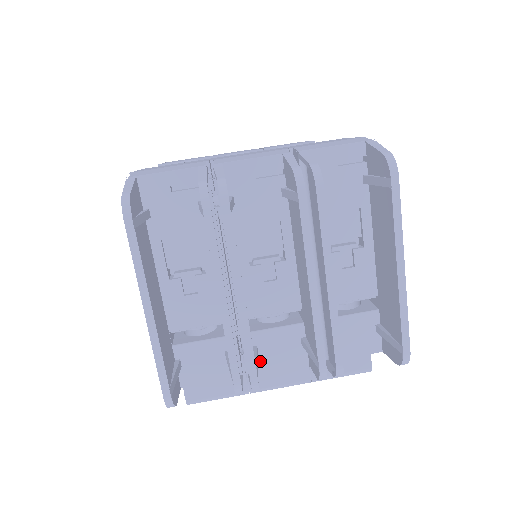
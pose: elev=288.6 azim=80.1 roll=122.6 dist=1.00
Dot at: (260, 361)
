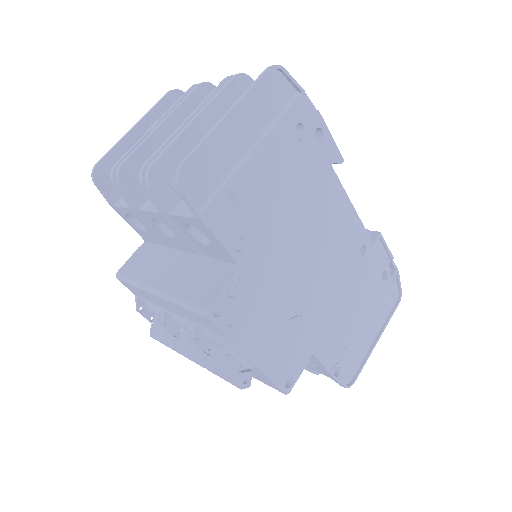
Dot at: (147, 202)
